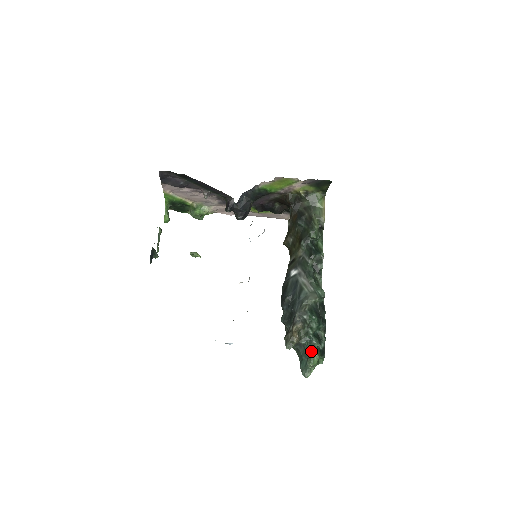
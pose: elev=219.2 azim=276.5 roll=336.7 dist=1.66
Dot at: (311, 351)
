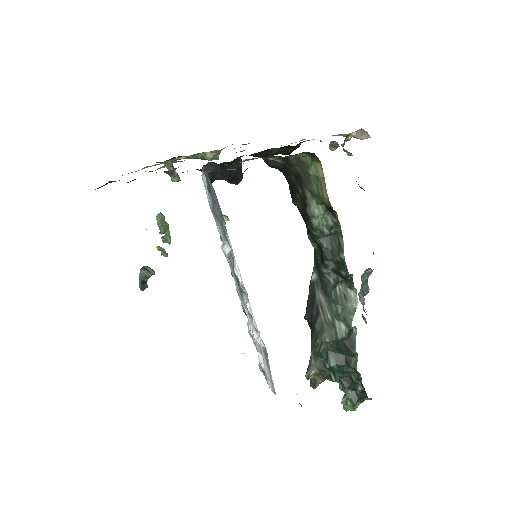
Dot at: occluded
